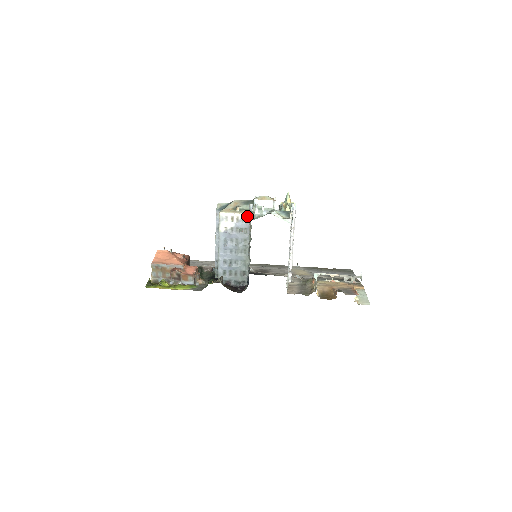
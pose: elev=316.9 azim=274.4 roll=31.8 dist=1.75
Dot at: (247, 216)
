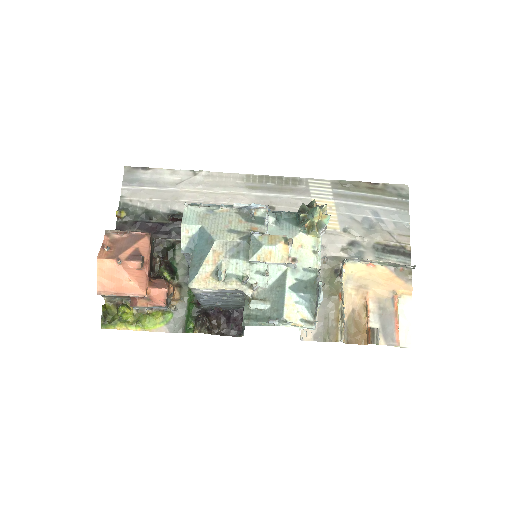
Dot at: (239, 289)
